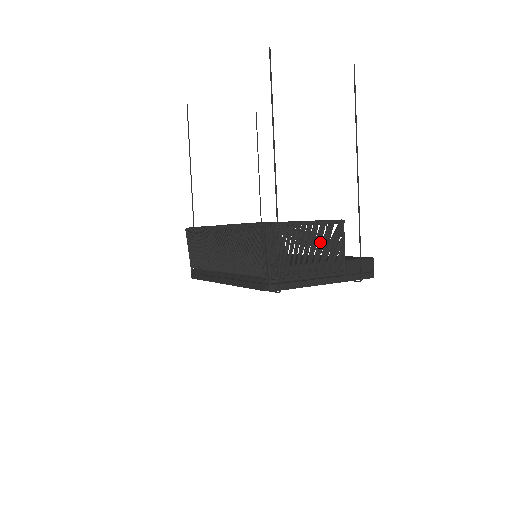
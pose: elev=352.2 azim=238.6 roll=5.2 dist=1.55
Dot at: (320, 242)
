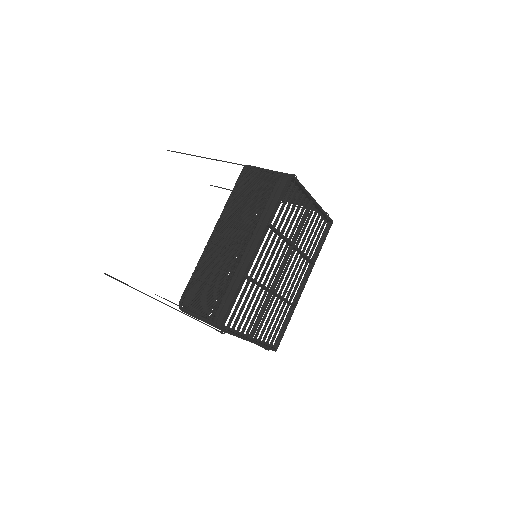
Dot at: occluded
